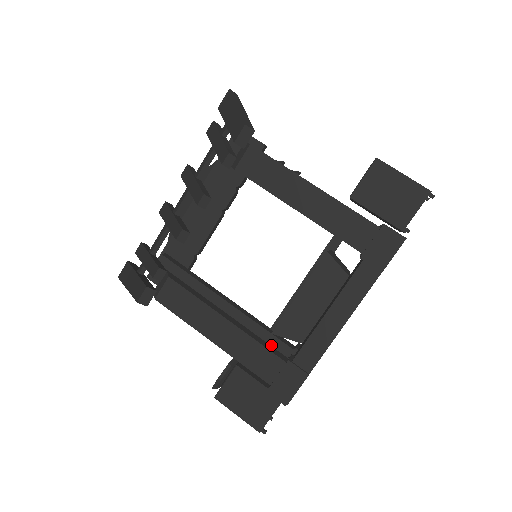
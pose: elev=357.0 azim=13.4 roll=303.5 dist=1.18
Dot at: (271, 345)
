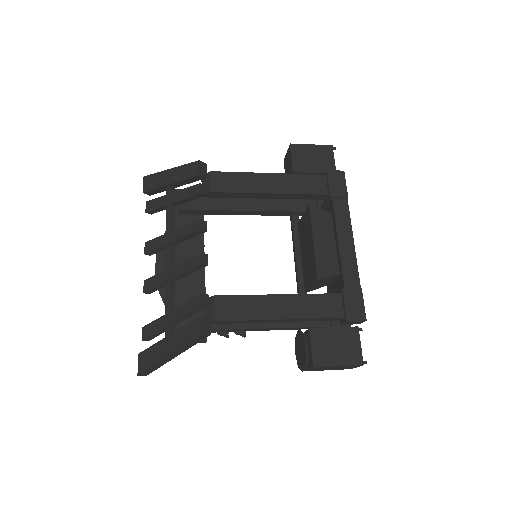
Dot at: occluded
